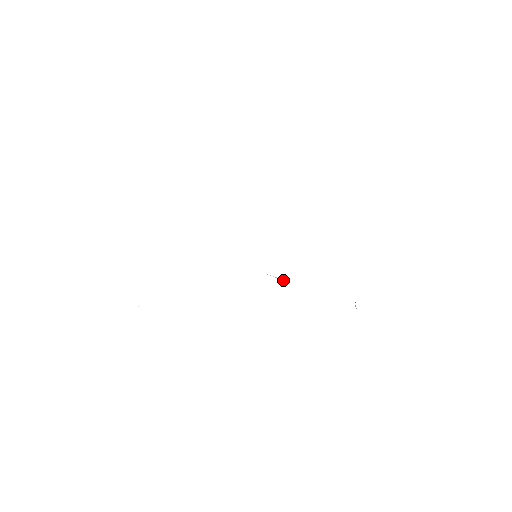
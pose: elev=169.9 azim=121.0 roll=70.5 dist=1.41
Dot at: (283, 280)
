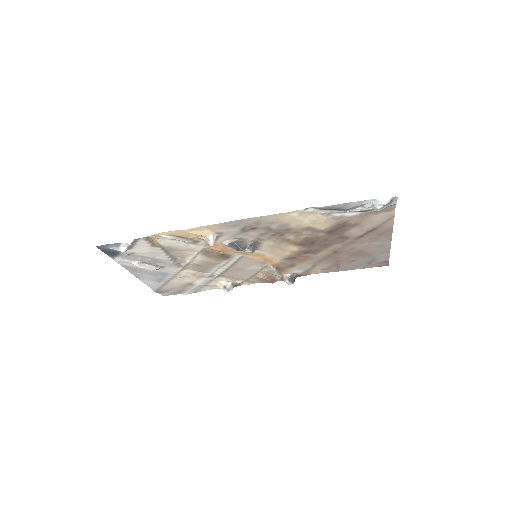
Dot at: (275, 240)
